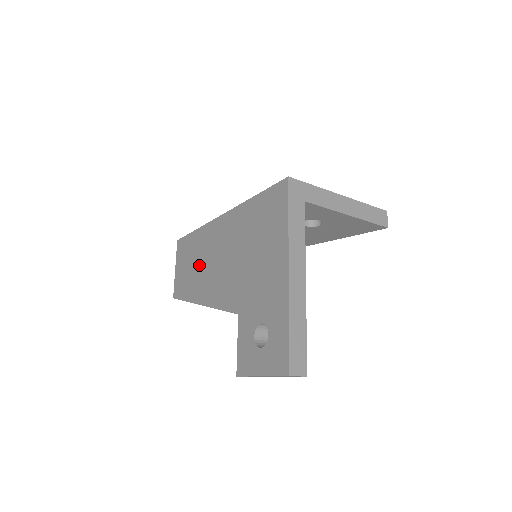
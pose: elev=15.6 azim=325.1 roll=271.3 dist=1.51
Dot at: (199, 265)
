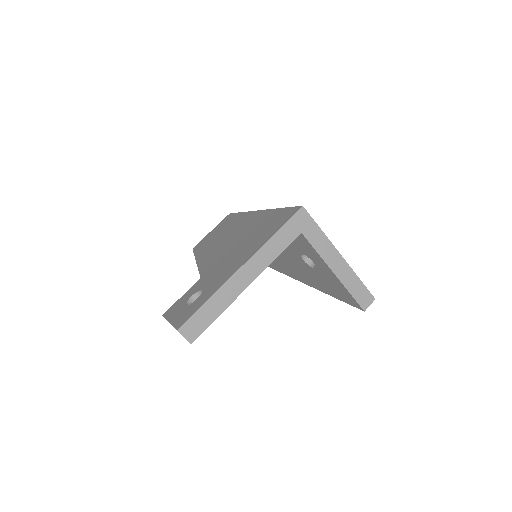
Dot at: (220, 235)
